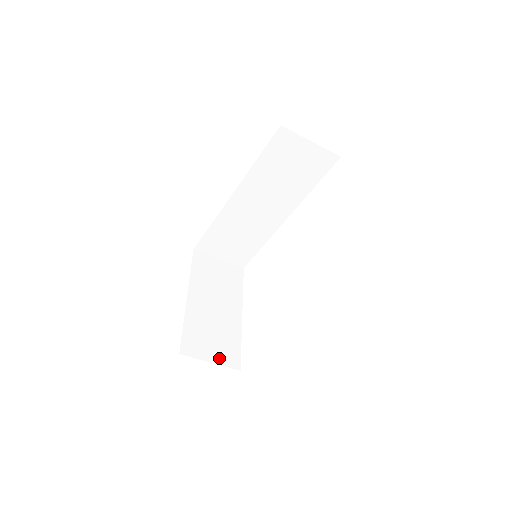
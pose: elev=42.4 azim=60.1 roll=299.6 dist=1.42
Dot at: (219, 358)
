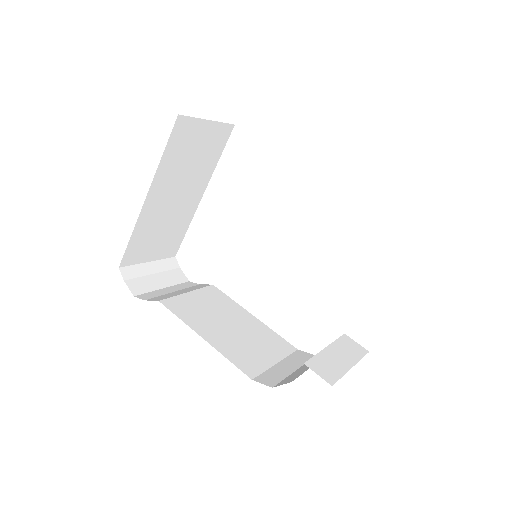
Dot at: (159, 254)
